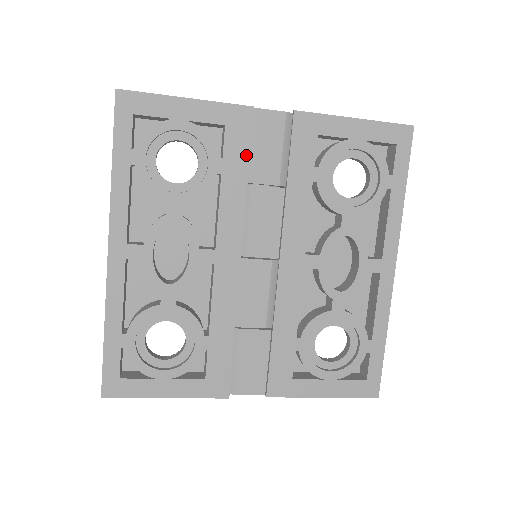
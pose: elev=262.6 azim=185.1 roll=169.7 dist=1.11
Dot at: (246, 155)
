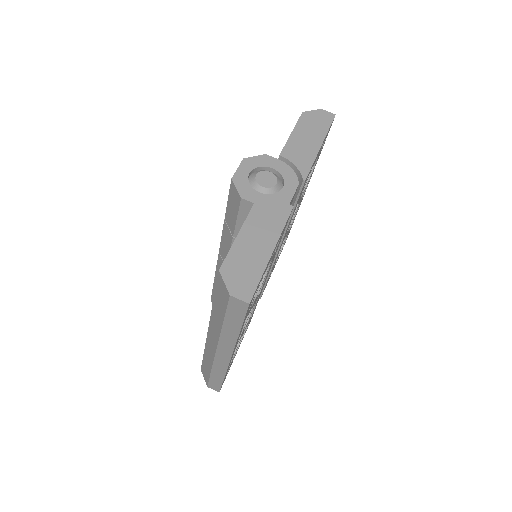
Dot at: occluded
